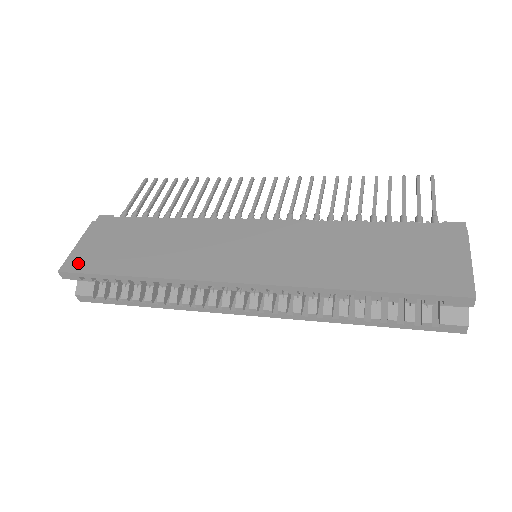
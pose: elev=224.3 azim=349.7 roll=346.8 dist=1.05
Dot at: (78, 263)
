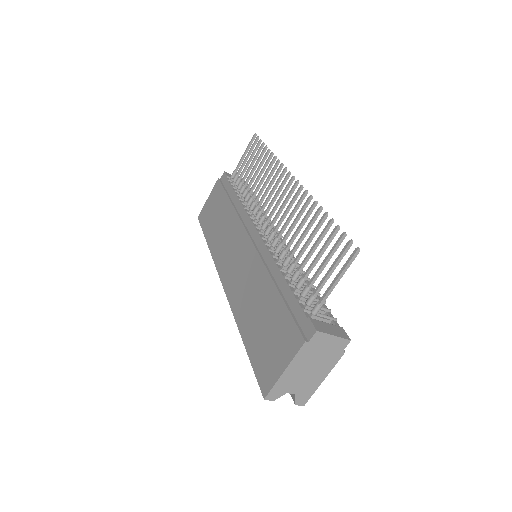
Dot at: (203, 216)
